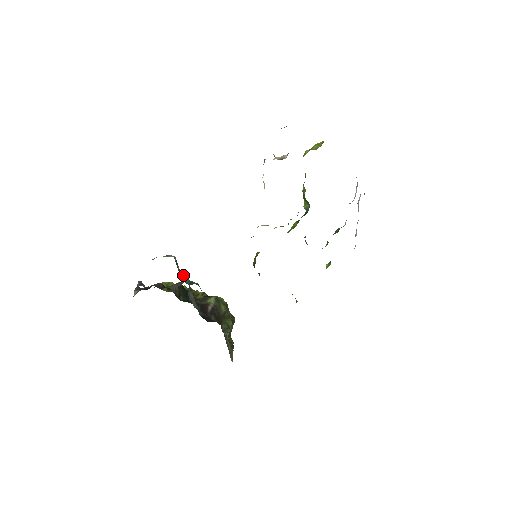
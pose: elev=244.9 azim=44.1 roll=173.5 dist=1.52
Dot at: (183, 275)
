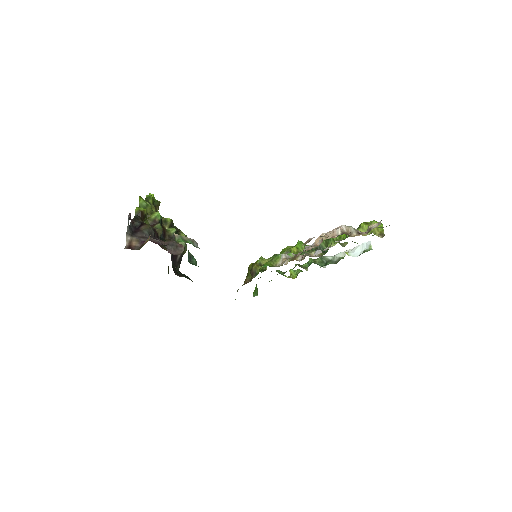
Dot at: occluded
